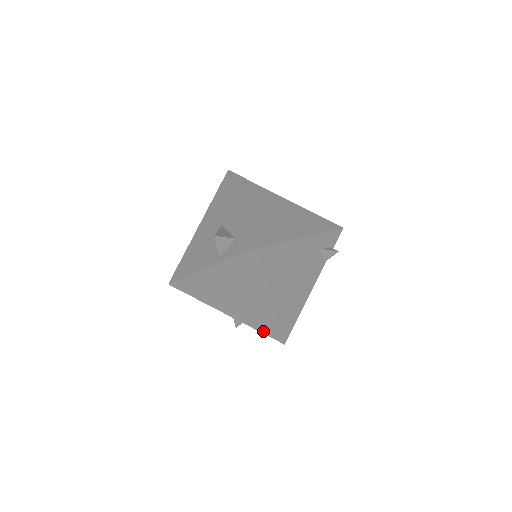
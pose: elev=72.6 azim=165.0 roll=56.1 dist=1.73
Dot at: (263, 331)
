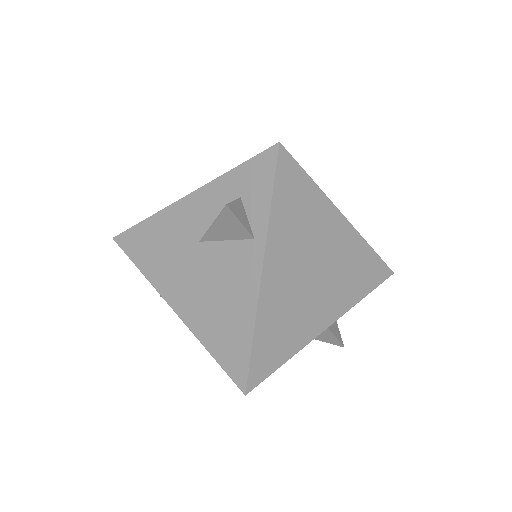
Dot at: (369, 287)
